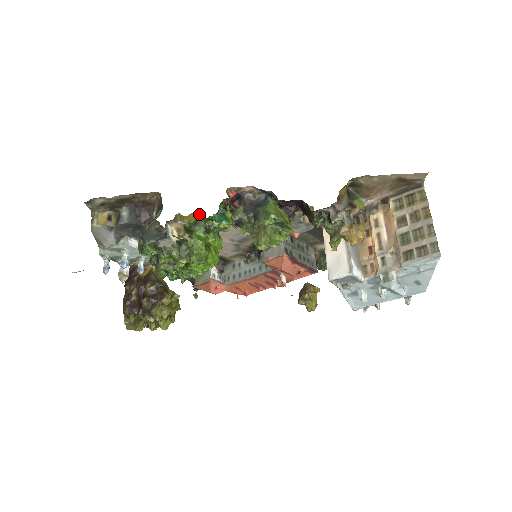
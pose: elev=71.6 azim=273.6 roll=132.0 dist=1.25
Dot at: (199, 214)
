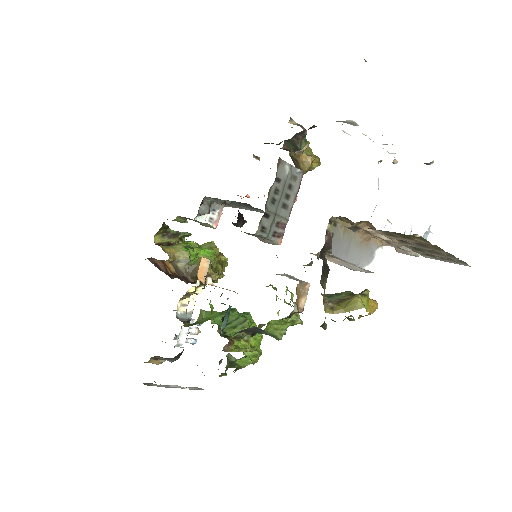
Dot at: occluded
